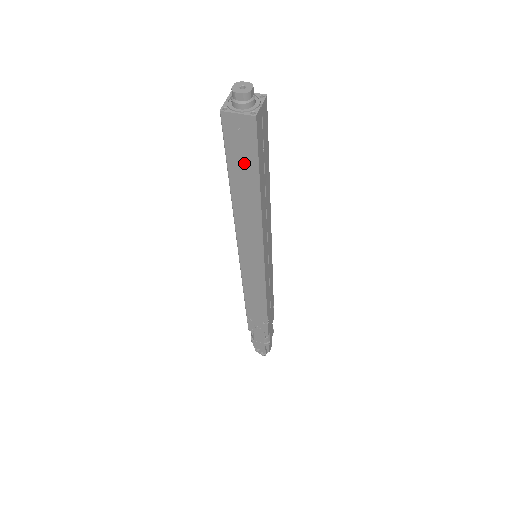
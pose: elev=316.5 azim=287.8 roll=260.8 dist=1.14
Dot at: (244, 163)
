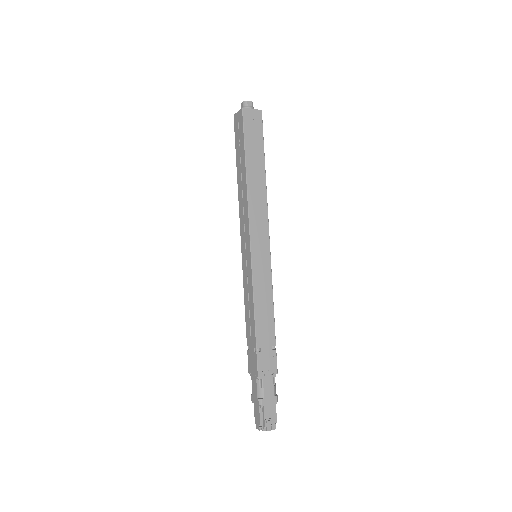
Dot at: (255, 145)
